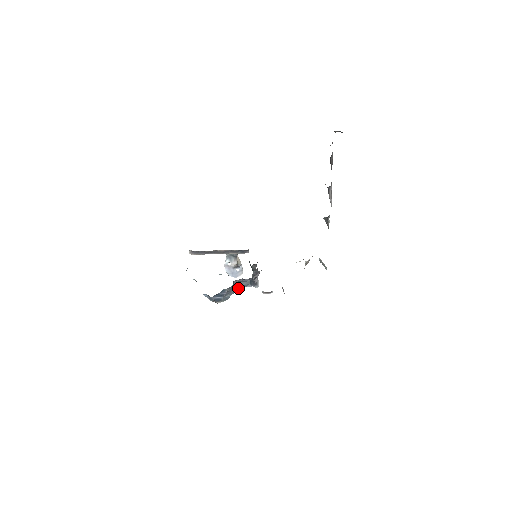
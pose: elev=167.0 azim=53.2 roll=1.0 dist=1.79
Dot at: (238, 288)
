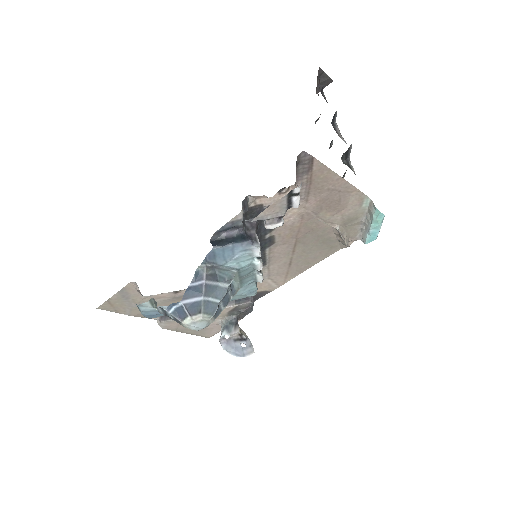
Dot at: (229, 283)
